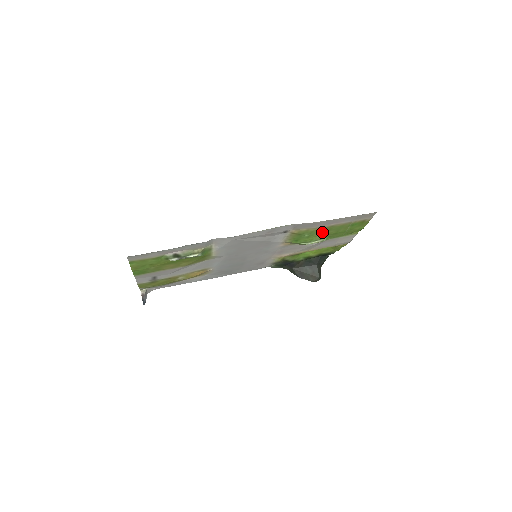
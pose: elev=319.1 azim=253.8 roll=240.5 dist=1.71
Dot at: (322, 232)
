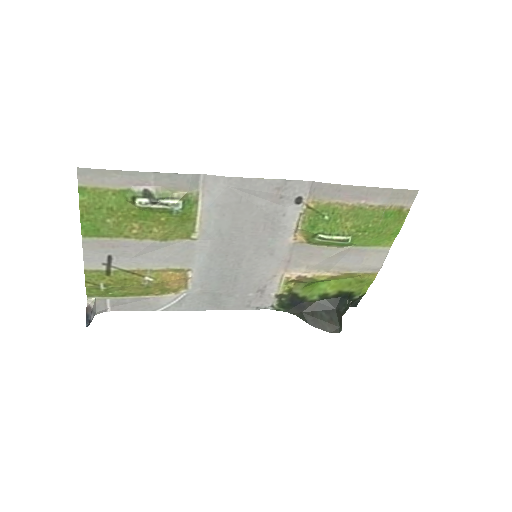
Dot at: (347, 219)
